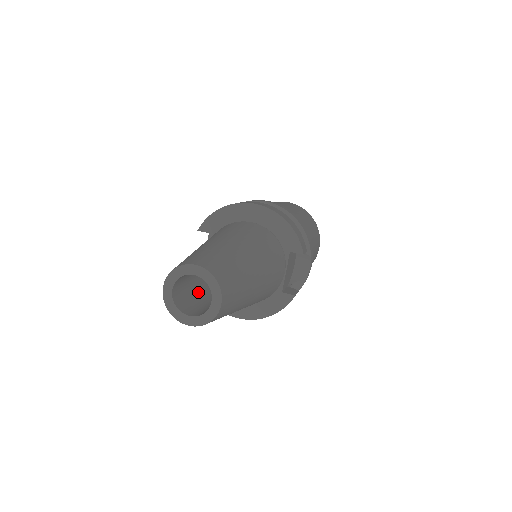
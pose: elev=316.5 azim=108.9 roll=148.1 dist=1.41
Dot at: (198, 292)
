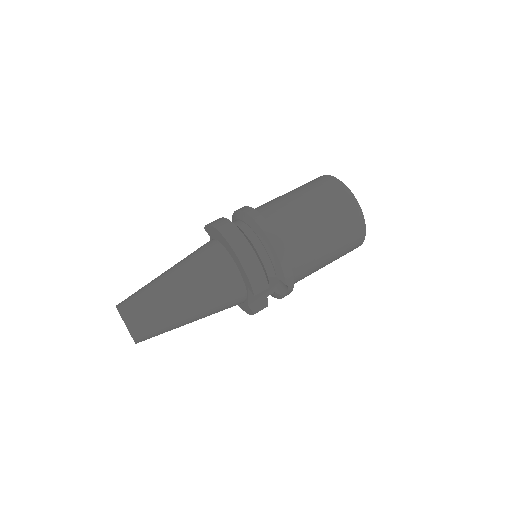
Dot at: occluded
